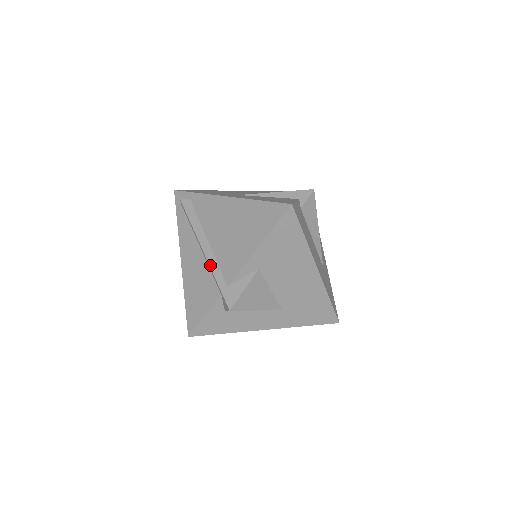
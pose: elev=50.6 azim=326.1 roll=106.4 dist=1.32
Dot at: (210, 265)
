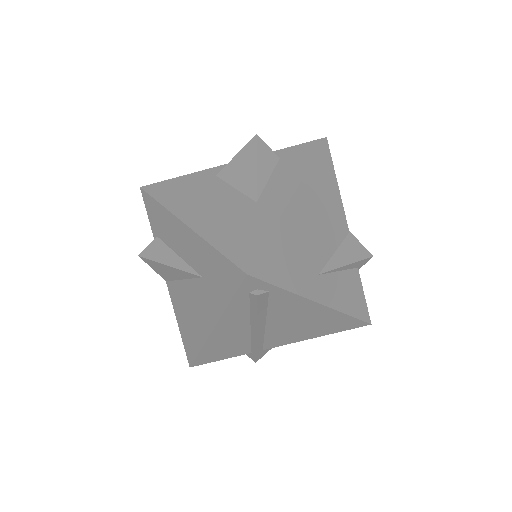
Dot at: (257, 343)
